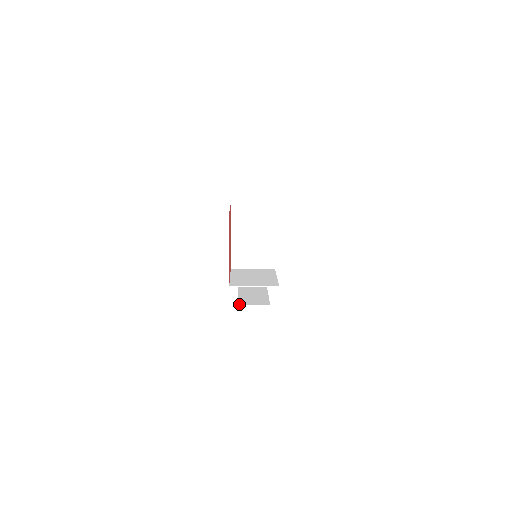
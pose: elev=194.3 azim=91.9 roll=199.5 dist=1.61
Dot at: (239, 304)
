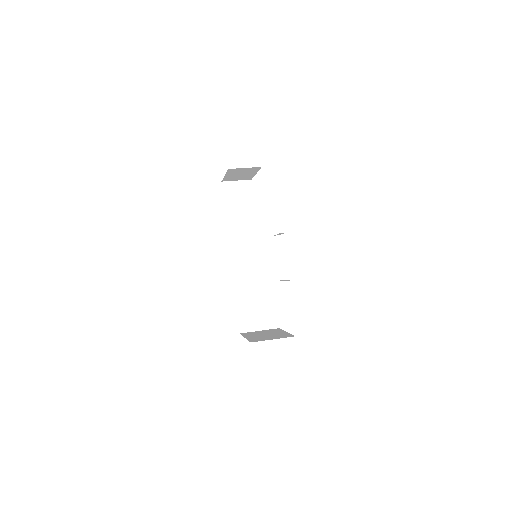
Dot at: (229, 234)
